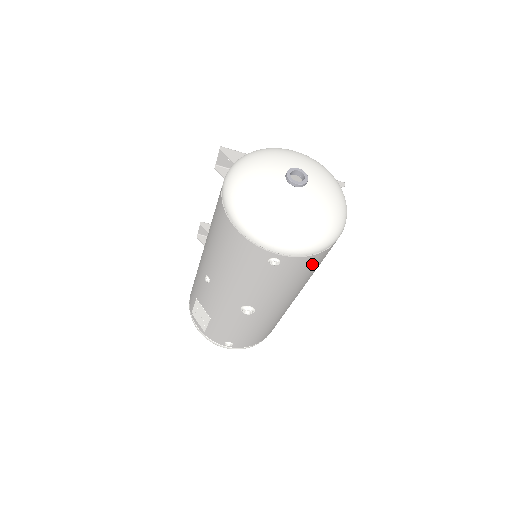
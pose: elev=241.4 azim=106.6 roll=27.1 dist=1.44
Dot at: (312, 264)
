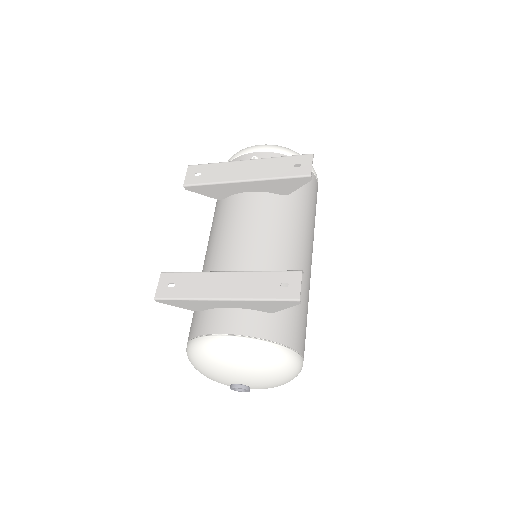
Dot at: occluded
